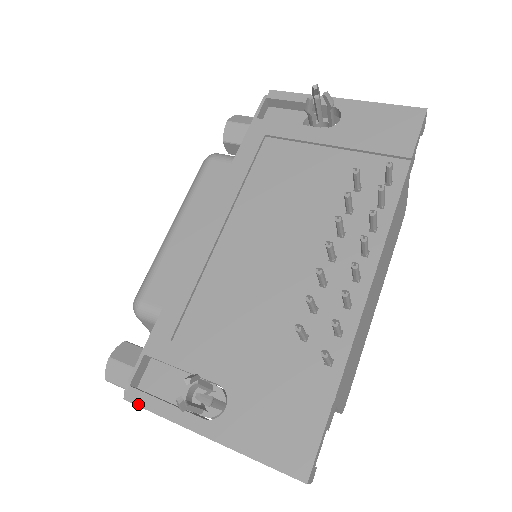
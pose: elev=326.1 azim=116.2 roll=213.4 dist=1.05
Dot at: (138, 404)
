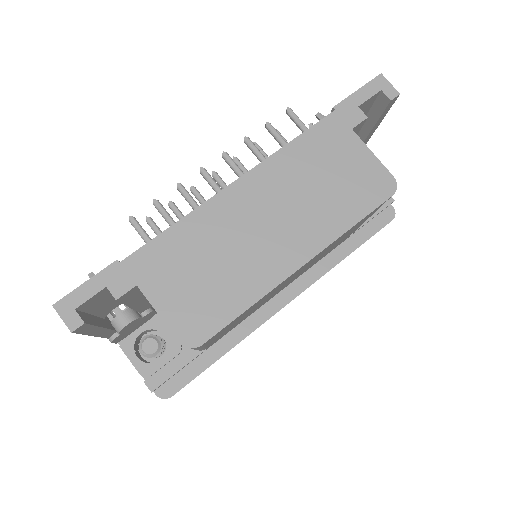
Dot at: occluded
